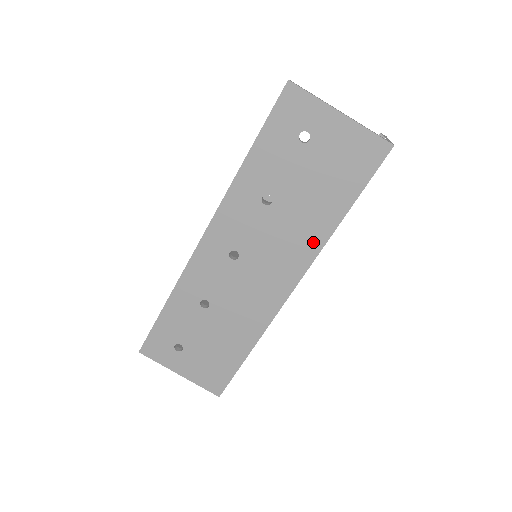
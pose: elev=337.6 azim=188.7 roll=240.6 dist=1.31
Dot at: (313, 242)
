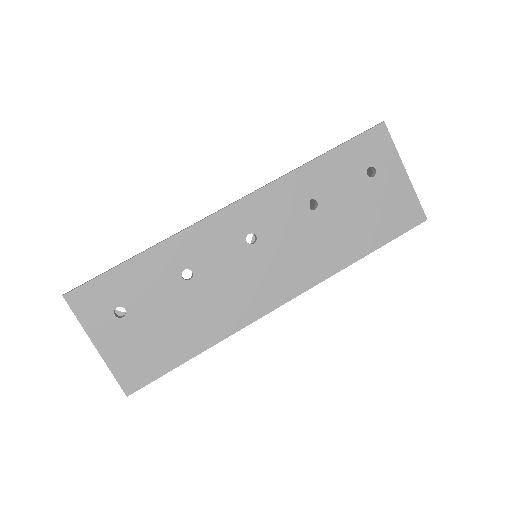
Dot at: (328, 265)
